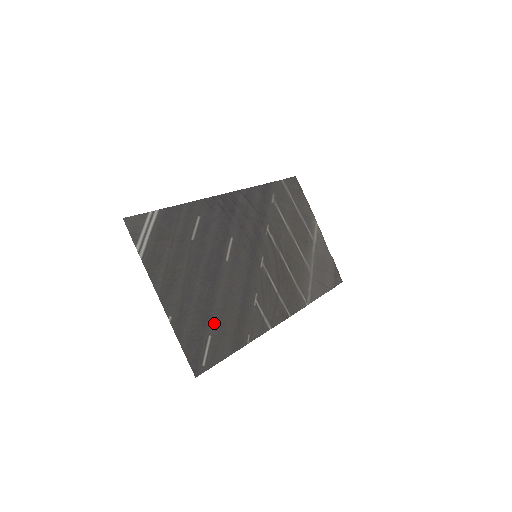
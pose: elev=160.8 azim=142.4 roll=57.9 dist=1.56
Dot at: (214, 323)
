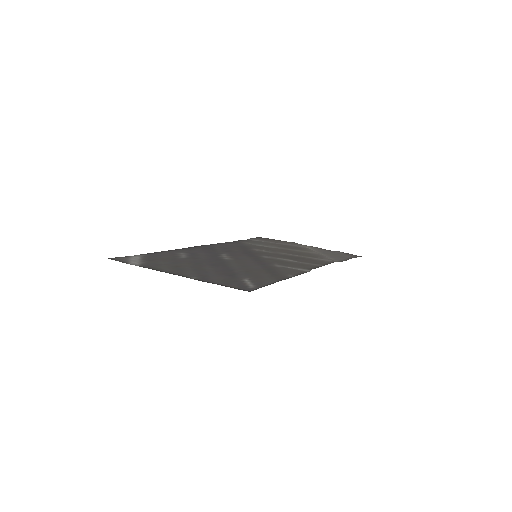
Dot at: (243, 275)
